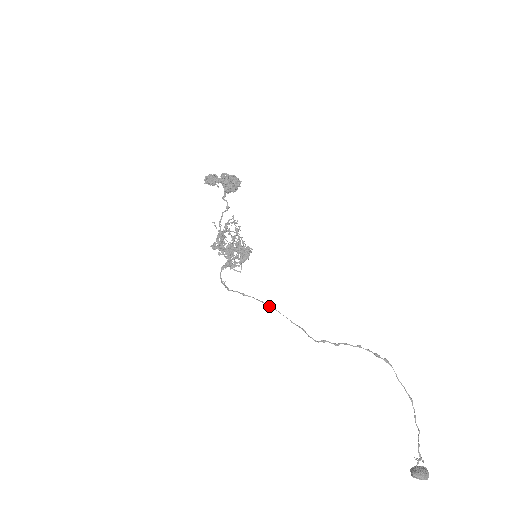
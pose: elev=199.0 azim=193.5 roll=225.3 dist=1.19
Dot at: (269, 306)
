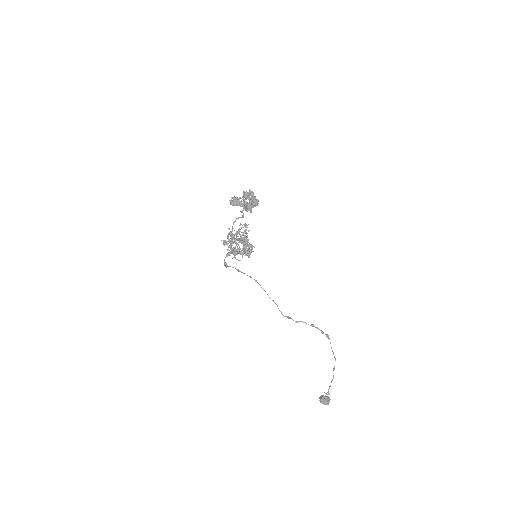
Dot at: (255, 281)
